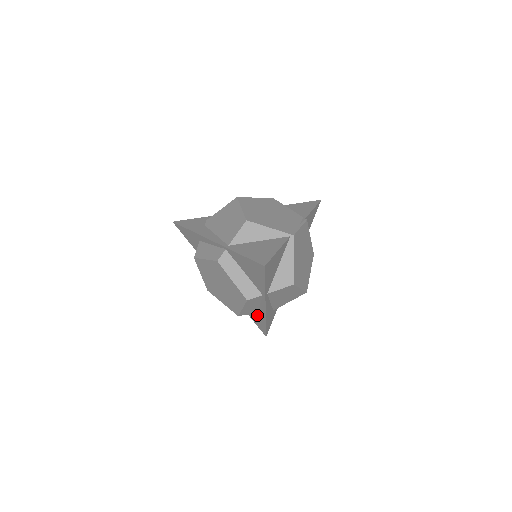
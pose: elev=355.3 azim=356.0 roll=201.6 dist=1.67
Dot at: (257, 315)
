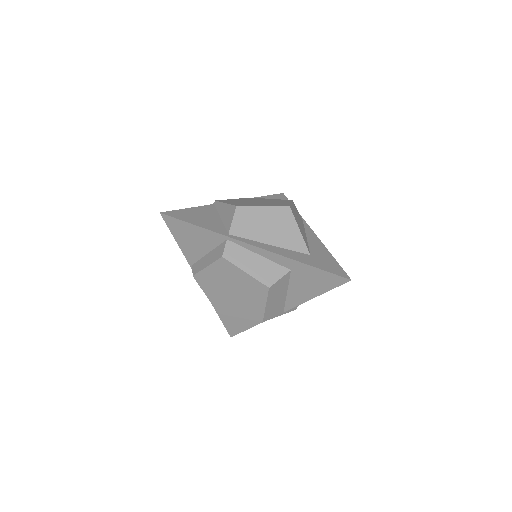
Dot at: (298, 273)
